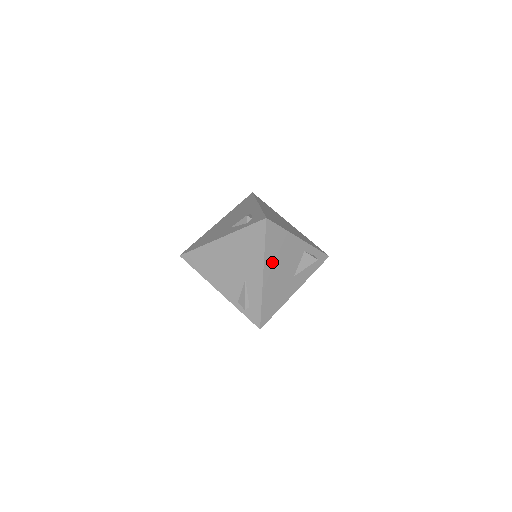
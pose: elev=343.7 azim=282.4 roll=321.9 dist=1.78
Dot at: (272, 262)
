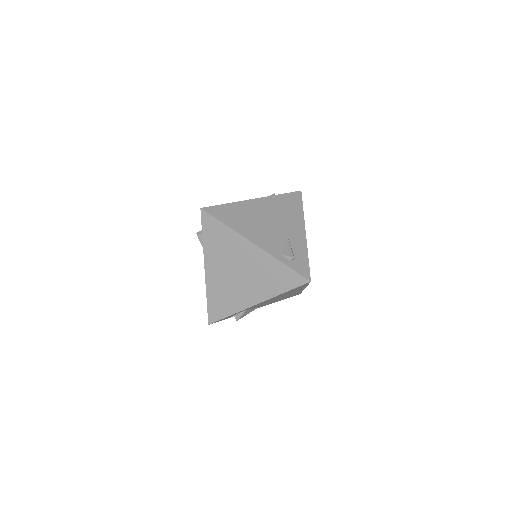
Dot at: occluded
